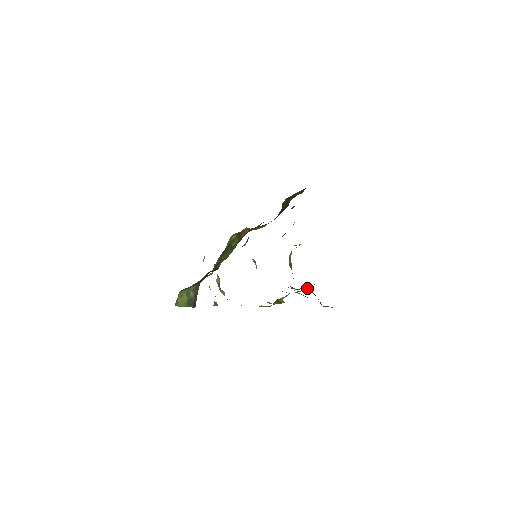
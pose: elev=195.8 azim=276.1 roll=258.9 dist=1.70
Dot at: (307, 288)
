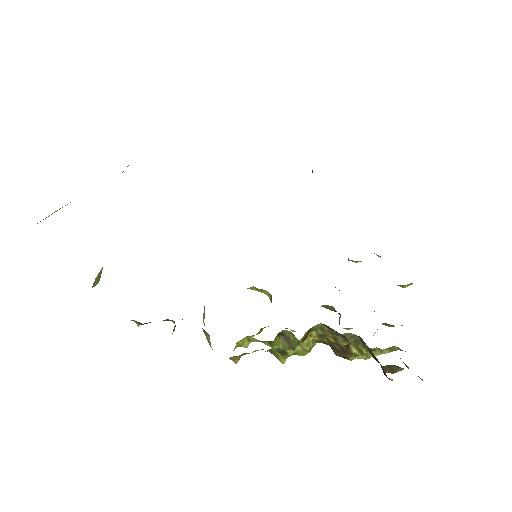
Dot at: (359, 346)
